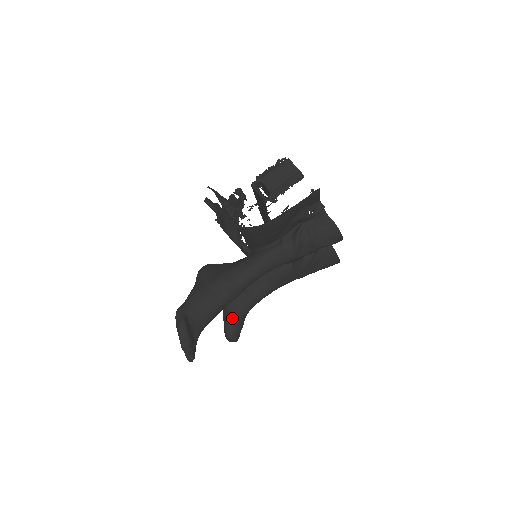
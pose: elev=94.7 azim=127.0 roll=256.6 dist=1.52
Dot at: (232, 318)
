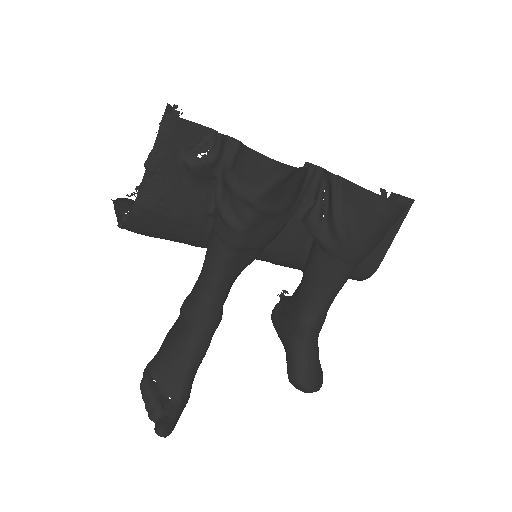
Dot at: (288, 356)
